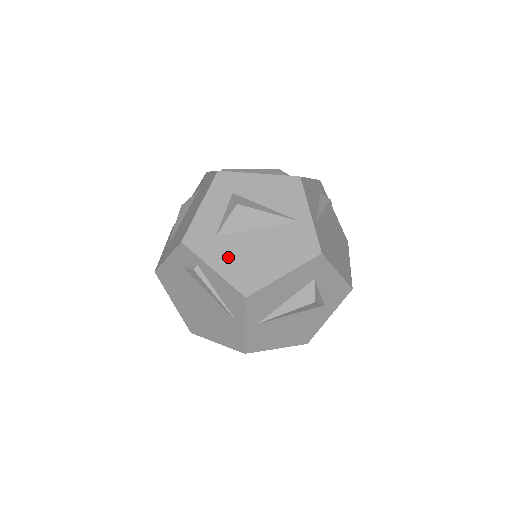
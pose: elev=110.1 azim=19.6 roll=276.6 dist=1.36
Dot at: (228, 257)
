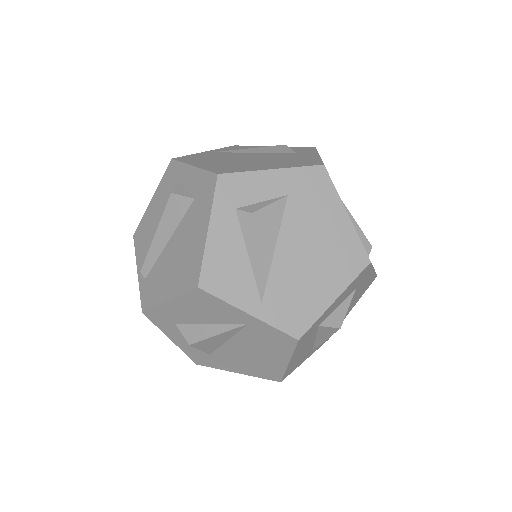
Dot at: (235, 364)
